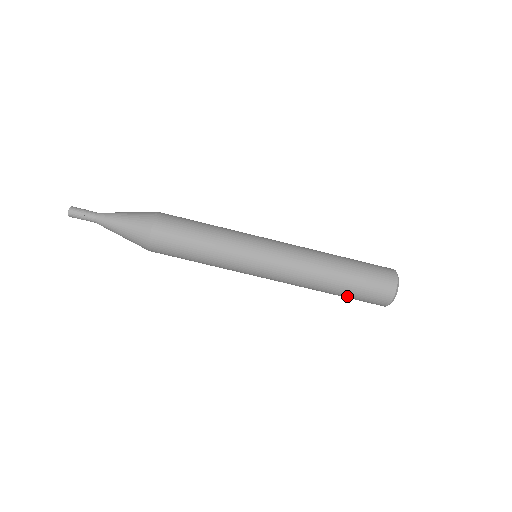
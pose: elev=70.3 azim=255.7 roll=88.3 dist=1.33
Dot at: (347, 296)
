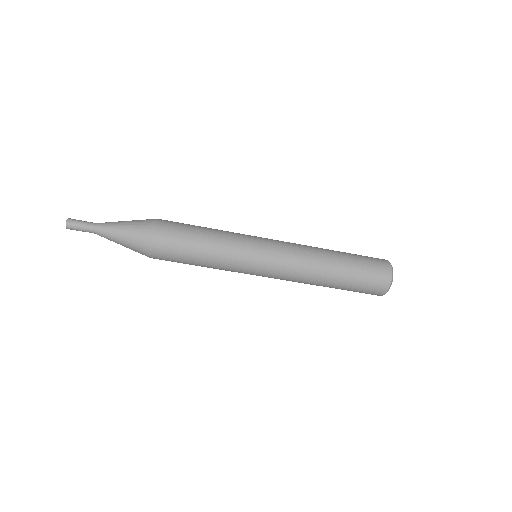
Dot at: (347, 288)
